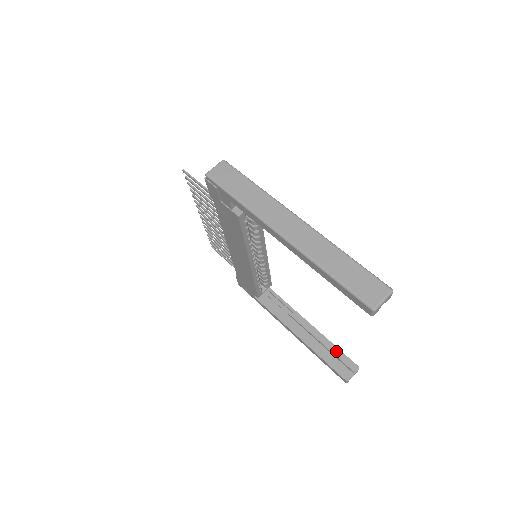
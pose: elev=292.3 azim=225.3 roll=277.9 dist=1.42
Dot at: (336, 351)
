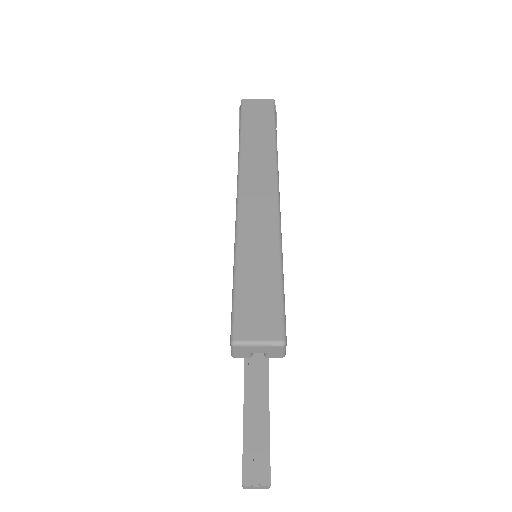
Dot at: (265, 443)
